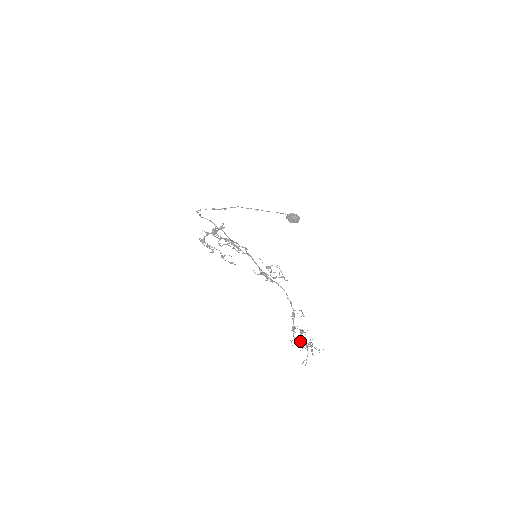
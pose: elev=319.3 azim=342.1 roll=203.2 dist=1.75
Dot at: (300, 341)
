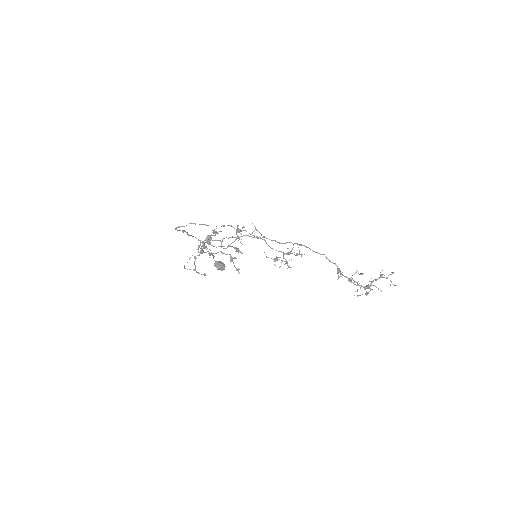
Dot at: (363, 287)
